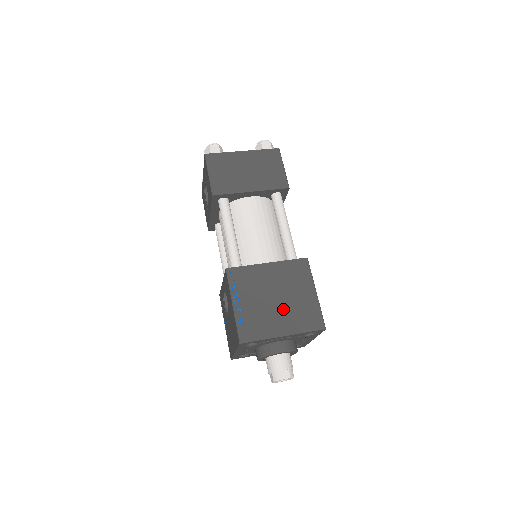
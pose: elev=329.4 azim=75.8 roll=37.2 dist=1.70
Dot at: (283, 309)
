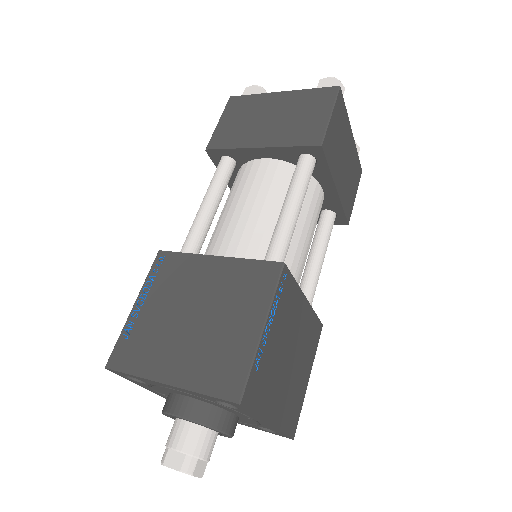
Dot at: (192, 337)
